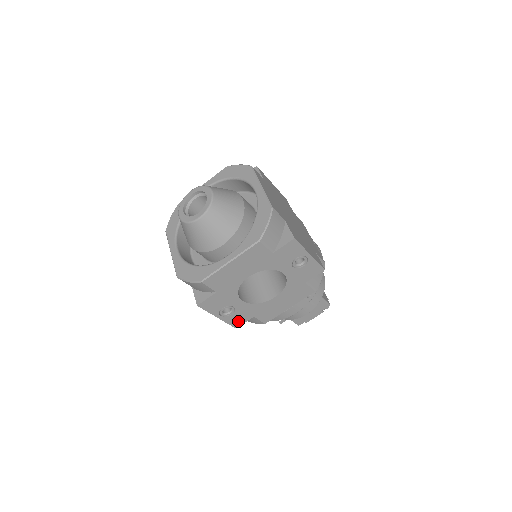
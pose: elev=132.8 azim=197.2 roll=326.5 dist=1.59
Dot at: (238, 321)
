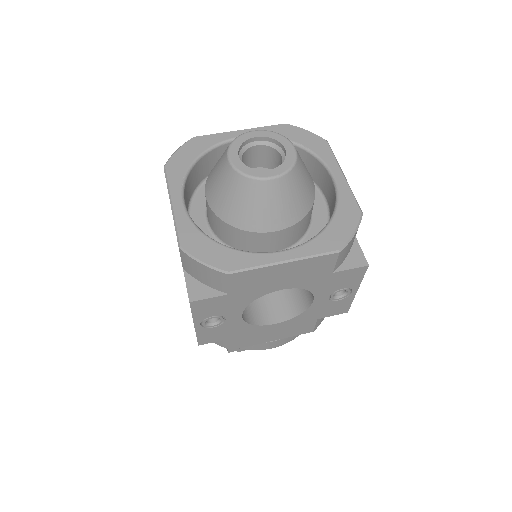
Dot at: (210, 337)
